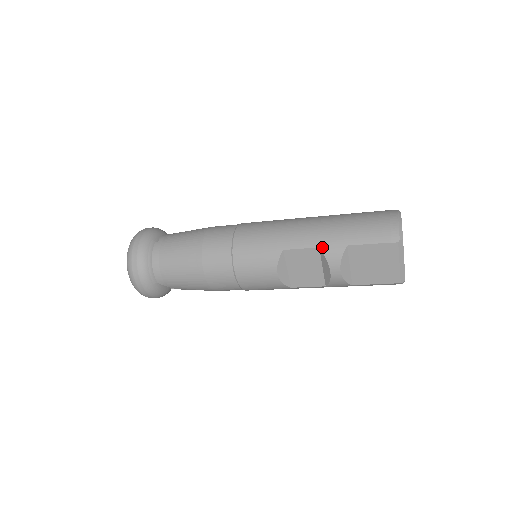
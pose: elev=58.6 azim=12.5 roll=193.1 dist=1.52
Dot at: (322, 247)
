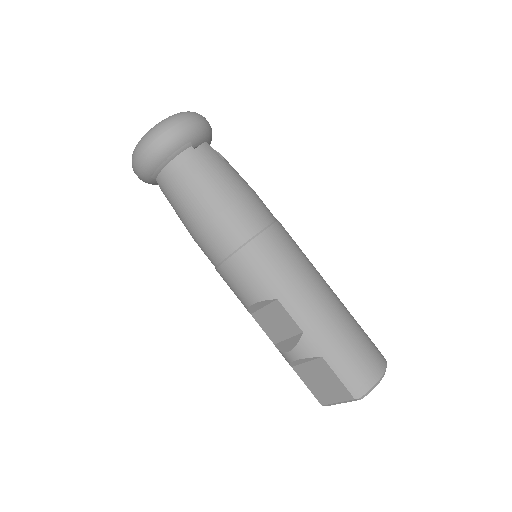
Dot at: (305, 335)
